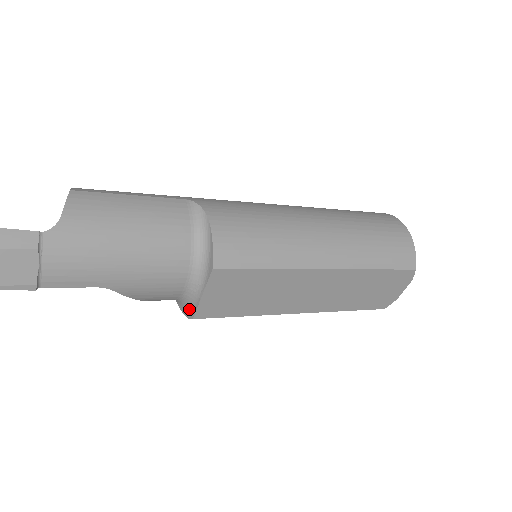
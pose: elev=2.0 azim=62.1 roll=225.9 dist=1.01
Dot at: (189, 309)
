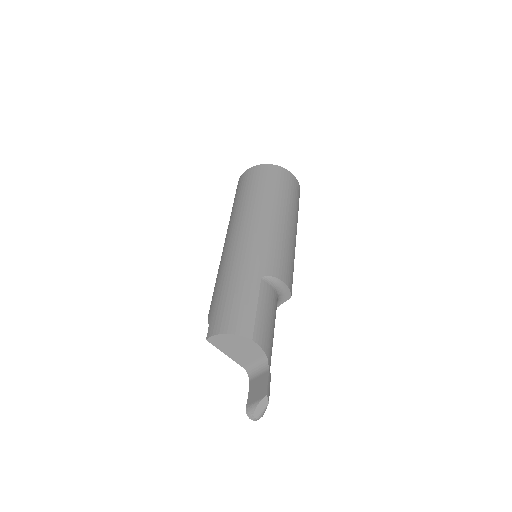
Dot at: occluded
